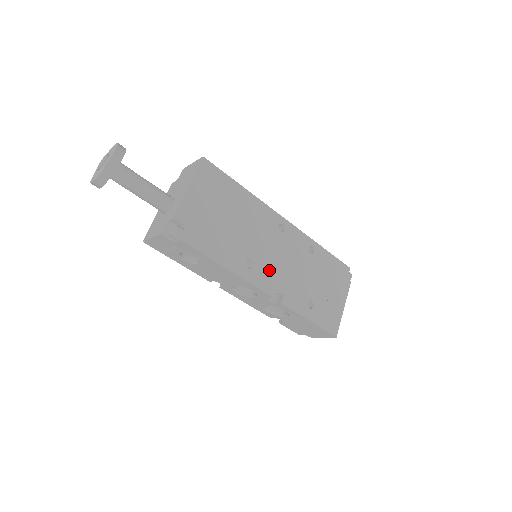
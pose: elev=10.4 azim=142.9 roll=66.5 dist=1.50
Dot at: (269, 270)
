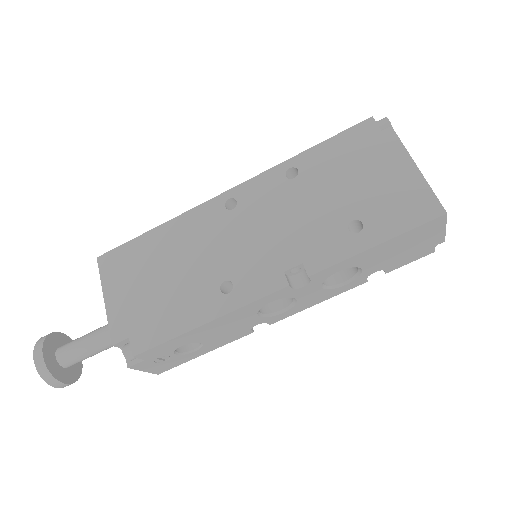
Dot at: (257, 263)
